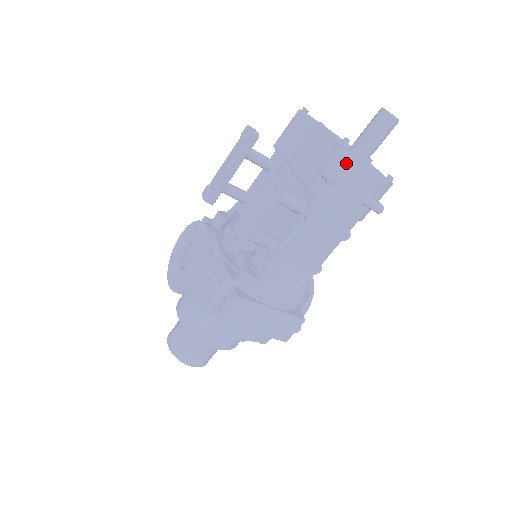
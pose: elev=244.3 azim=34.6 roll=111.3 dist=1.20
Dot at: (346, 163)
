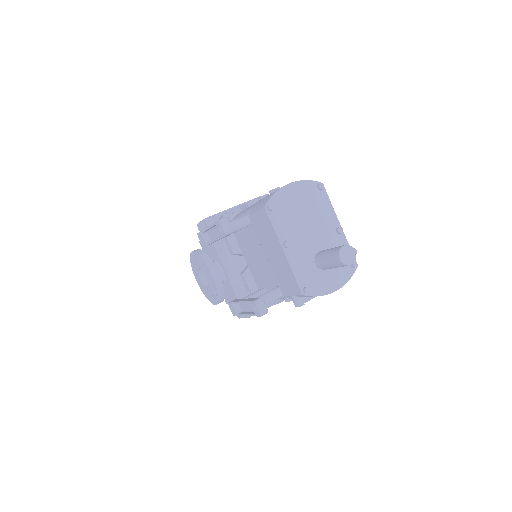
Dot at: occluded
